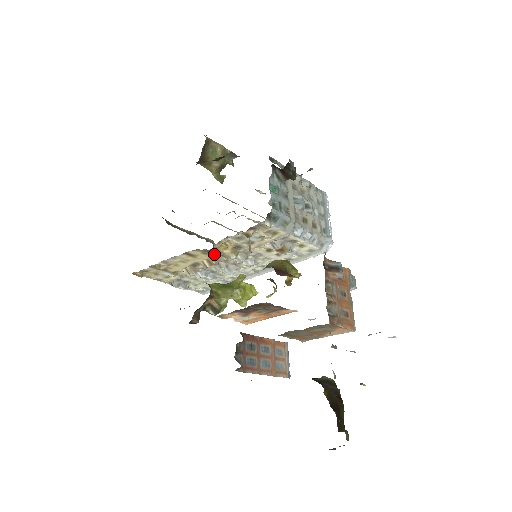
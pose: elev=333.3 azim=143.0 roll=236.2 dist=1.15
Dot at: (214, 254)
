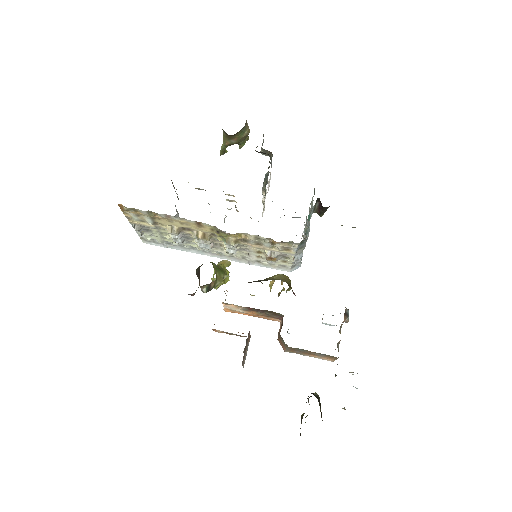
Dot at: (220, 234)
